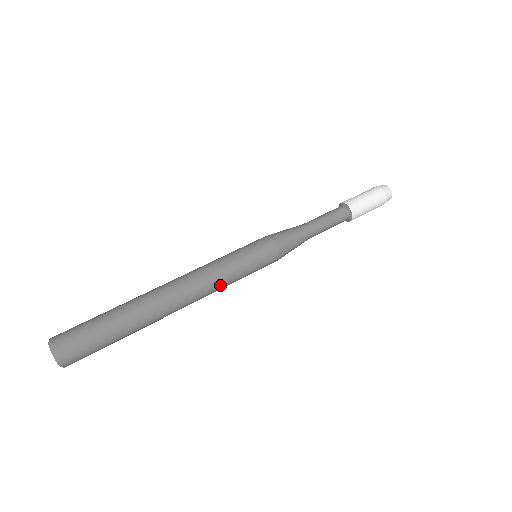
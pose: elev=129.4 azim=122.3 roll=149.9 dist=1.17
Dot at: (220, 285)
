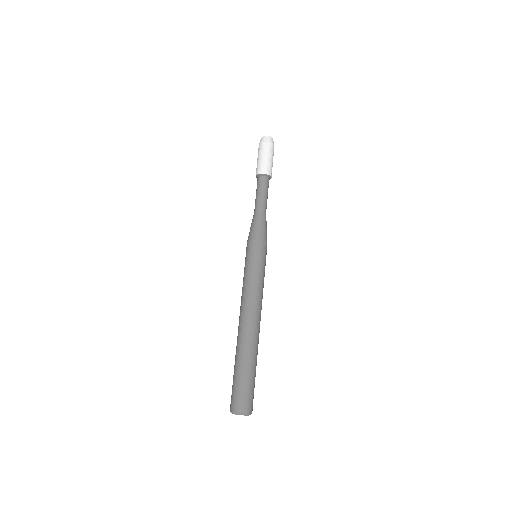
Dot at: occluded
